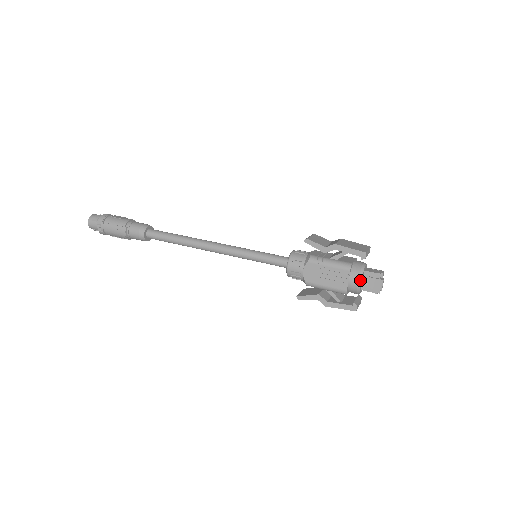
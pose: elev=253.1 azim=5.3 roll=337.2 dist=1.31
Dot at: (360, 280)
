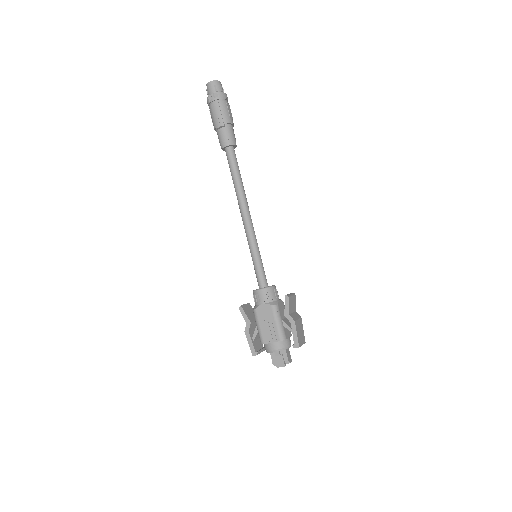
Dot at: (277, 351)
